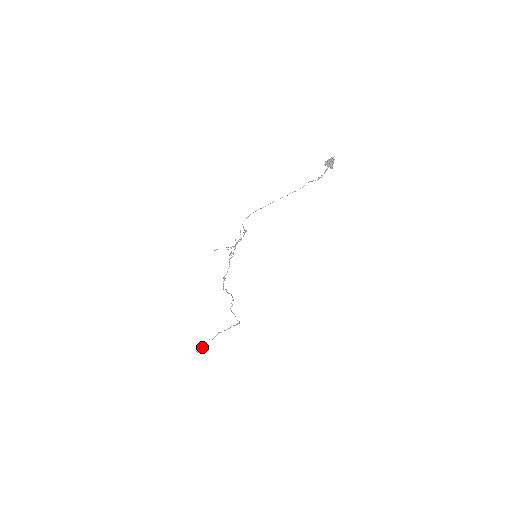
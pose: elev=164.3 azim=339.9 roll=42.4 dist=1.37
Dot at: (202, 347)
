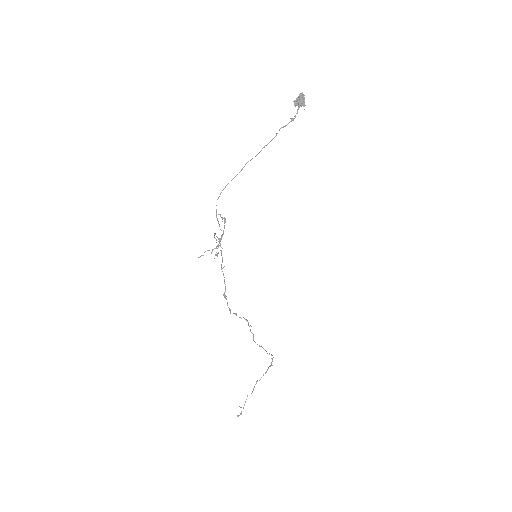
Dot at: occluded
